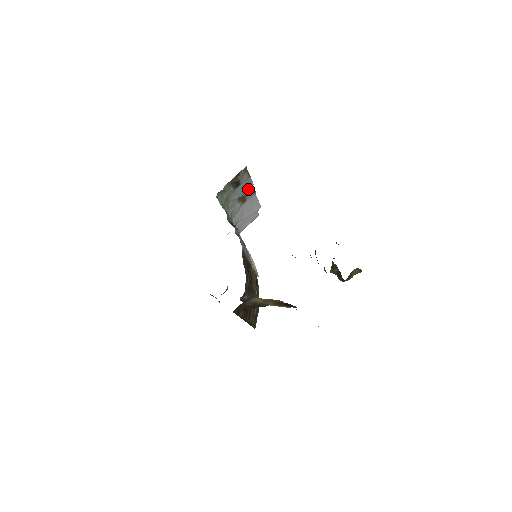
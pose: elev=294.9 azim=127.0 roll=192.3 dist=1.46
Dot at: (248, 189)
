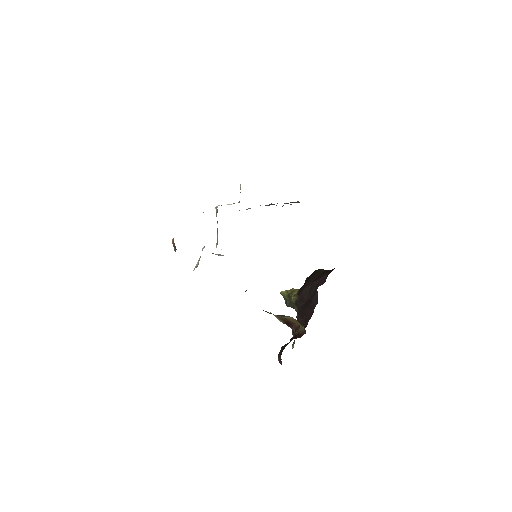
Dot at: occluded
